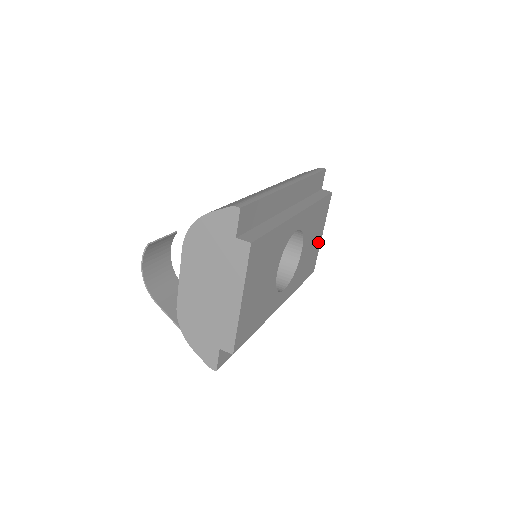
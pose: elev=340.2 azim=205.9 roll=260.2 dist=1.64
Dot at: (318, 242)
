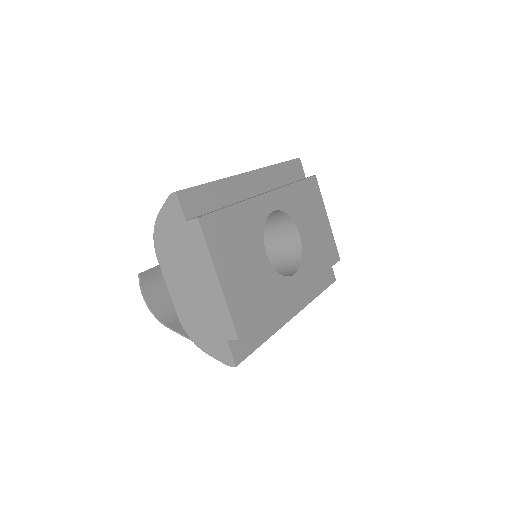
Dot at: (326, 227)
